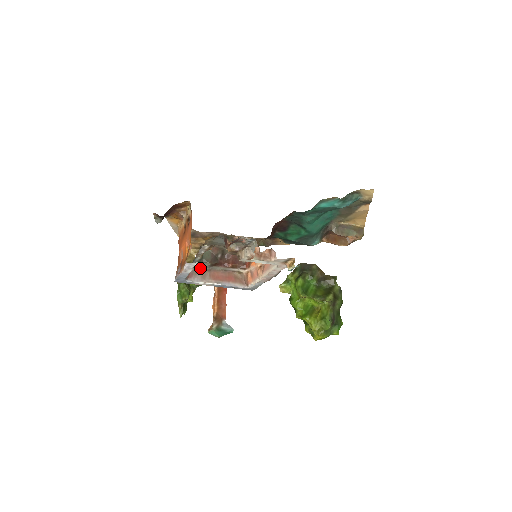
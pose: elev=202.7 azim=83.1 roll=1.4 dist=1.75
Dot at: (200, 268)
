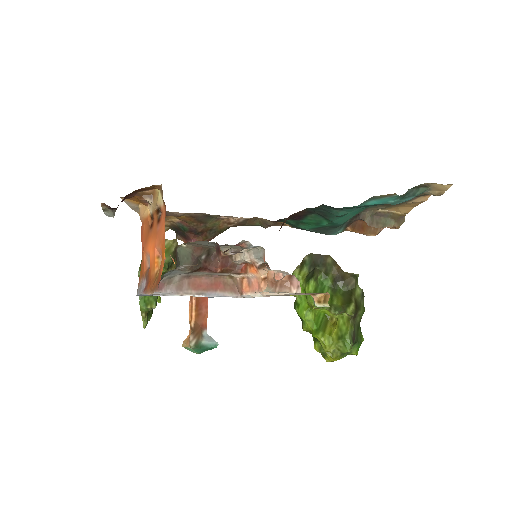
Dot at: (175, 275)
